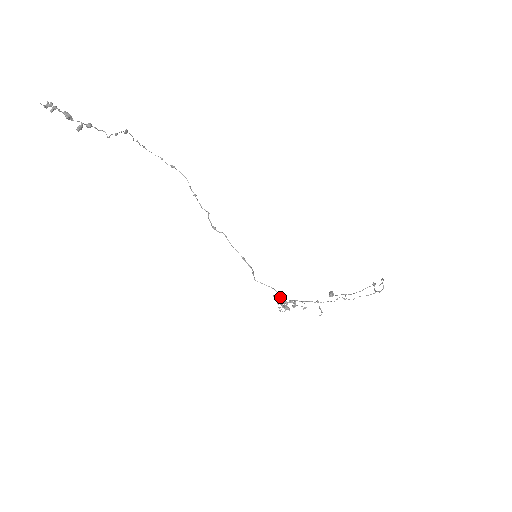
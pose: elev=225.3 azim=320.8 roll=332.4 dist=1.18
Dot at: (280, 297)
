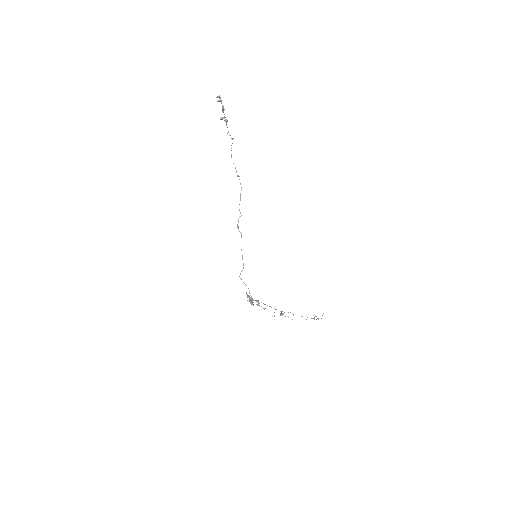
Dot at: occluded
